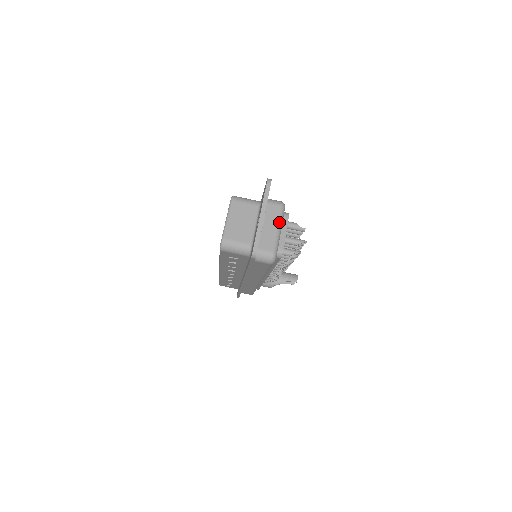
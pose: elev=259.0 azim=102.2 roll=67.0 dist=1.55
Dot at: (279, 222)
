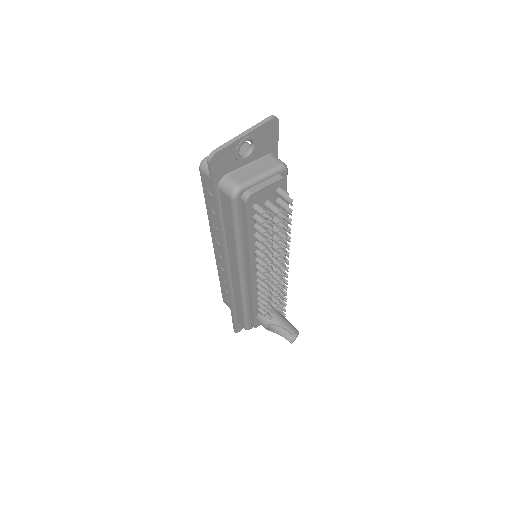
Dot at: (267, 171)
